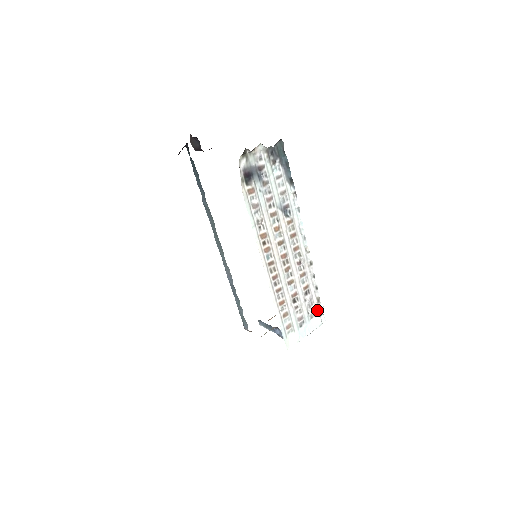
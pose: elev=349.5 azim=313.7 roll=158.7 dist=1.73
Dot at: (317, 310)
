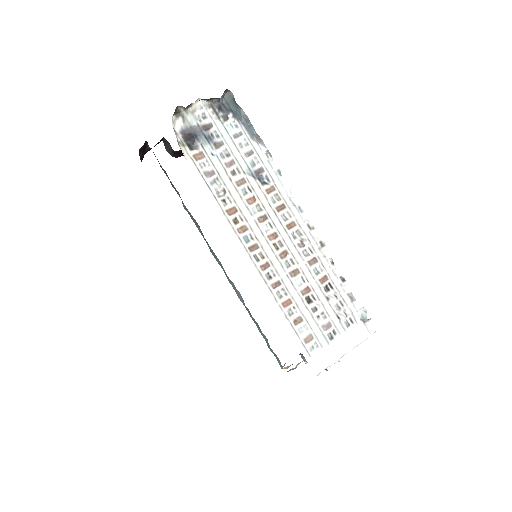
Dot at: (354, 313)
